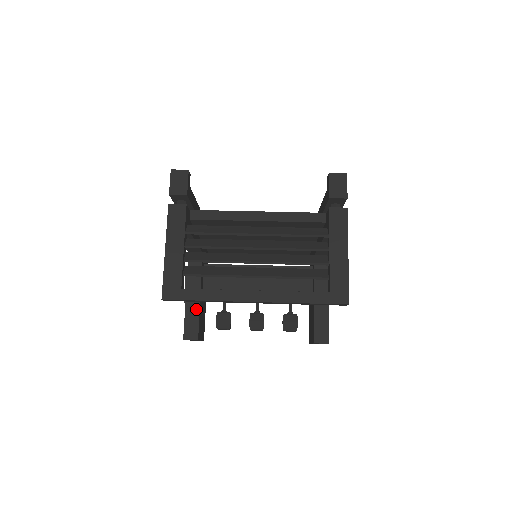
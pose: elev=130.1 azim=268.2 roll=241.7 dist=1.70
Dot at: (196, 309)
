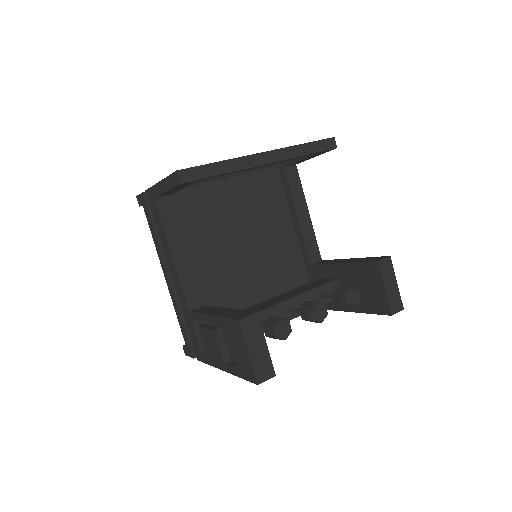
Dot at: (232, 311)
